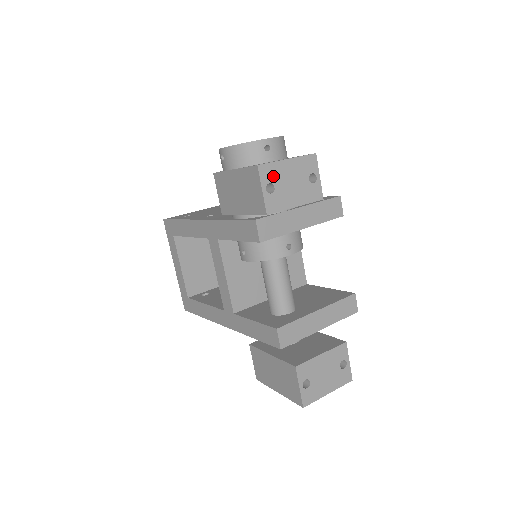
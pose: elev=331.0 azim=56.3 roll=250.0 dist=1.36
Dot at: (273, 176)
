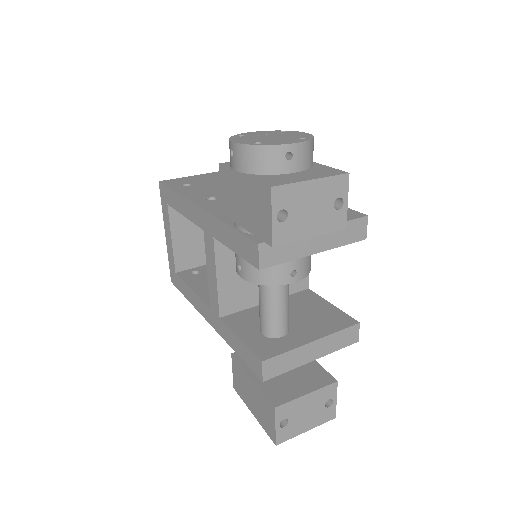
Dot at: (289, 201)
